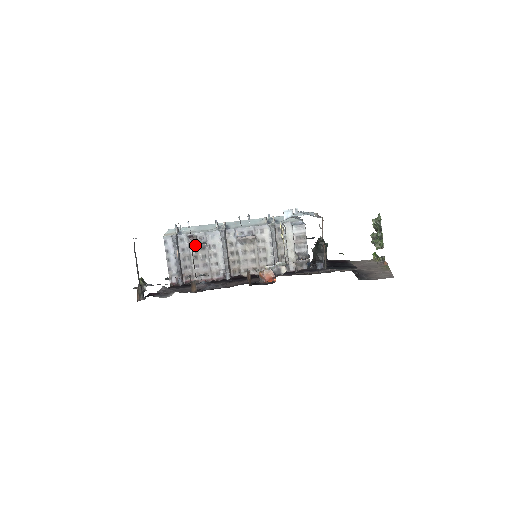
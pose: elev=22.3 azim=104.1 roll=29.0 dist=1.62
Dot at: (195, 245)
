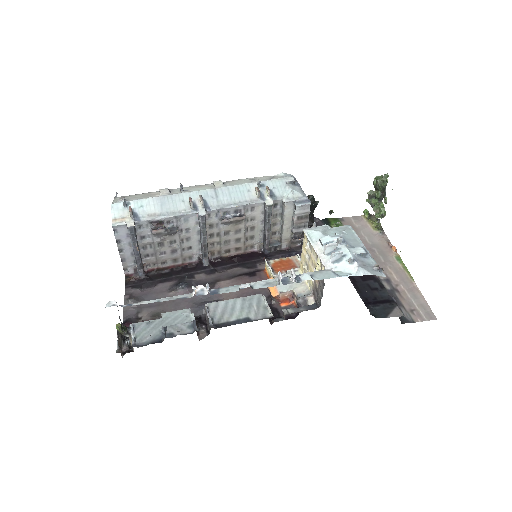
Dot at: (162, 233)
